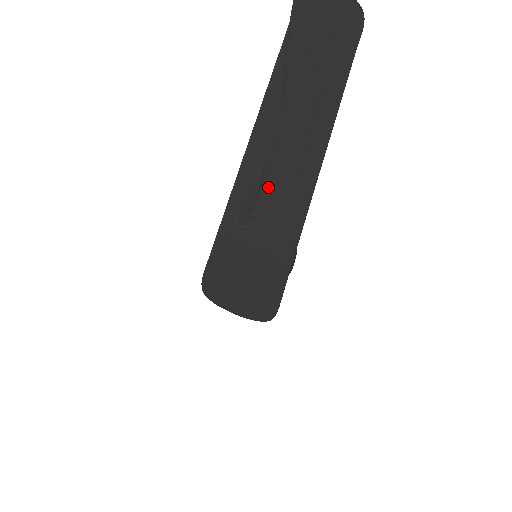
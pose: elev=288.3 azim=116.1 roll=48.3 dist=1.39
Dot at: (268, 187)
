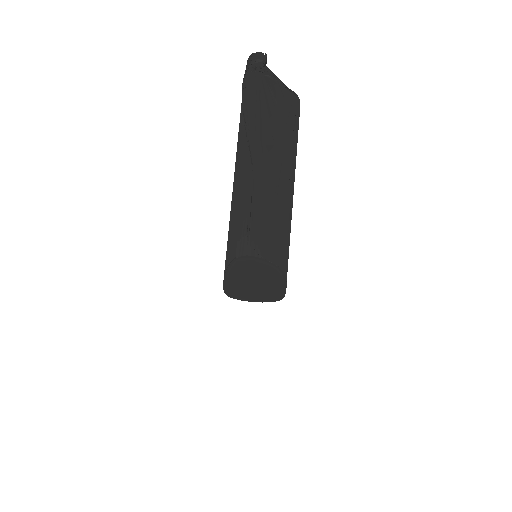
Dot at: (257, 219)
